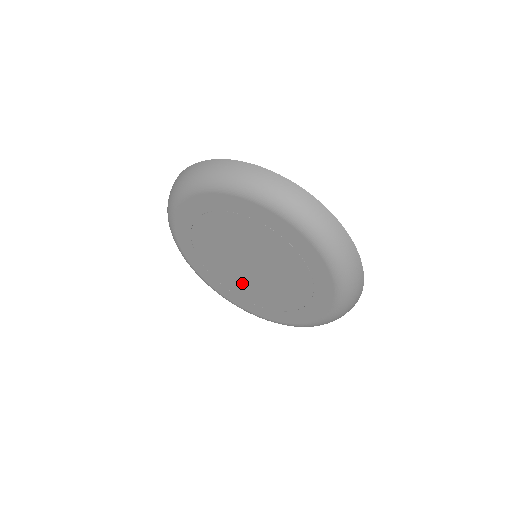
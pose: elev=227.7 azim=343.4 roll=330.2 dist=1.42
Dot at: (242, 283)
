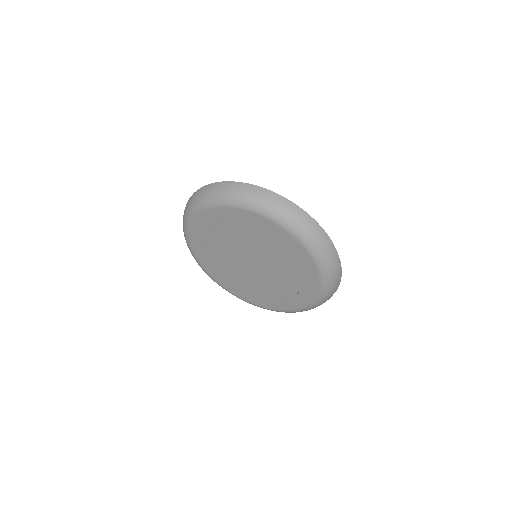
Dot at: (266, 285)
